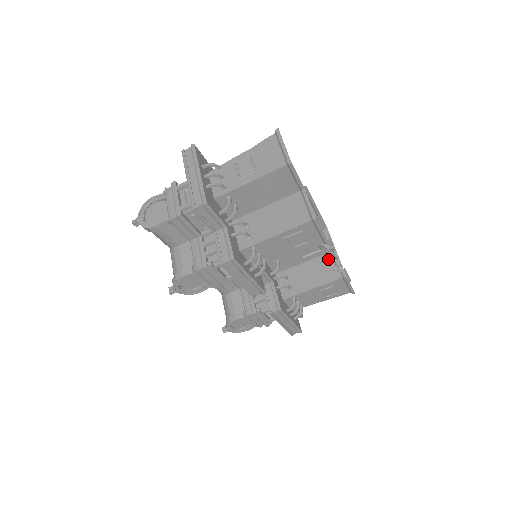
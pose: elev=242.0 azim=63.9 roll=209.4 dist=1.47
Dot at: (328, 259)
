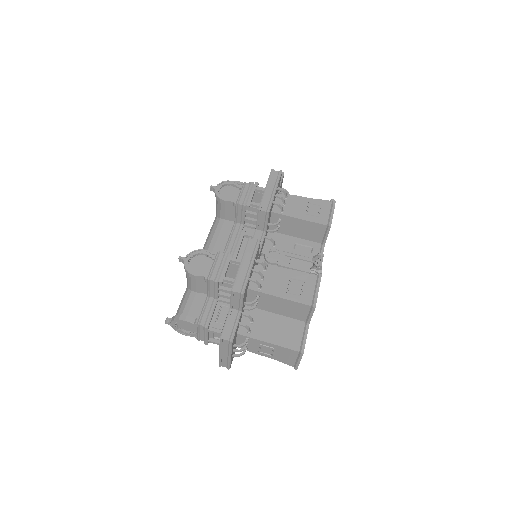
Dot at: occluded
